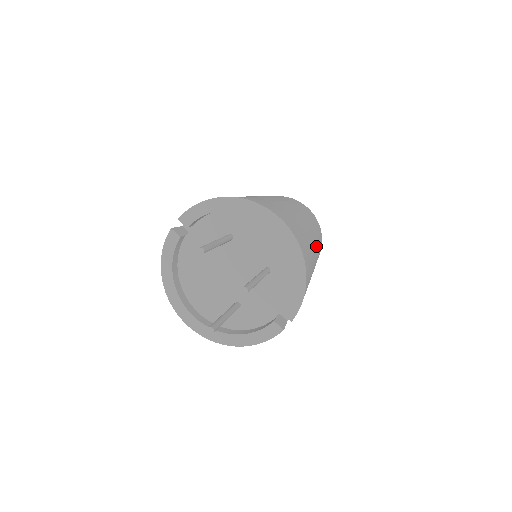
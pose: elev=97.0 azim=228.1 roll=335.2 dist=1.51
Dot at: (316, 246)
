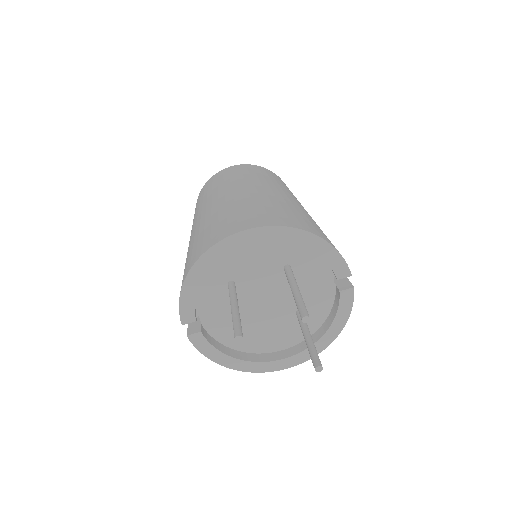
Dot at: (282, 191)
